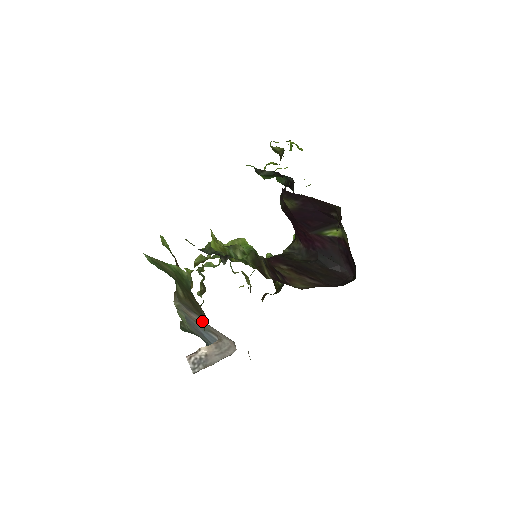
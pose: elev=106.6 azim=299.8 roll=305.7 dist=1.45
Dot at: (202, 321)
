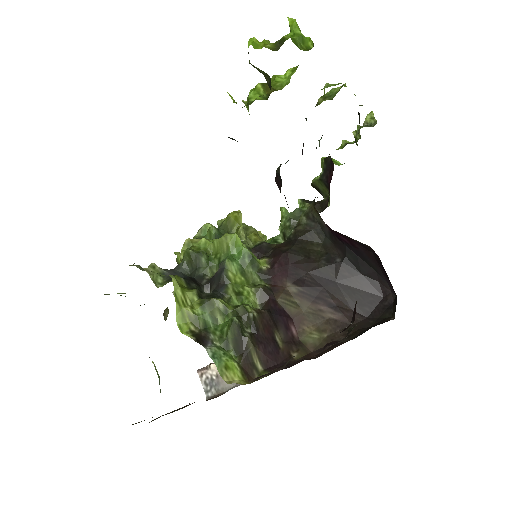
Dot at: occluded
